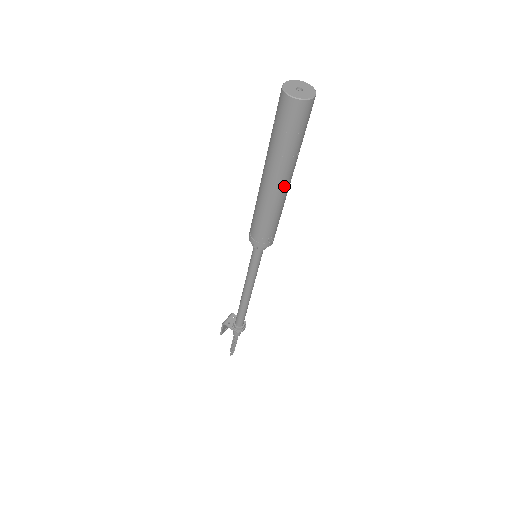
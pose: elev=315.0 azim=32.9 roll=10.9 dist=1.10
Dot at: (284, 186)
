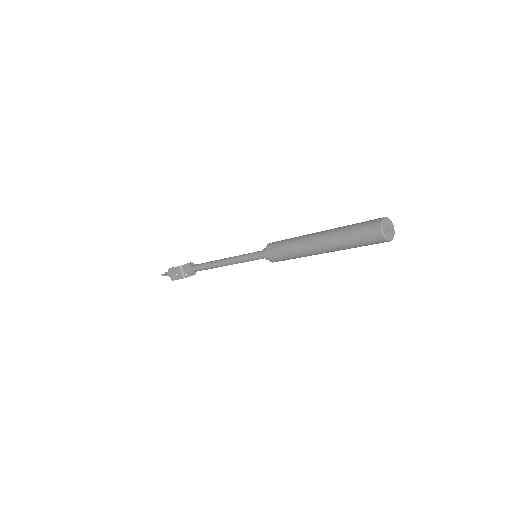
Dot at: occluded
